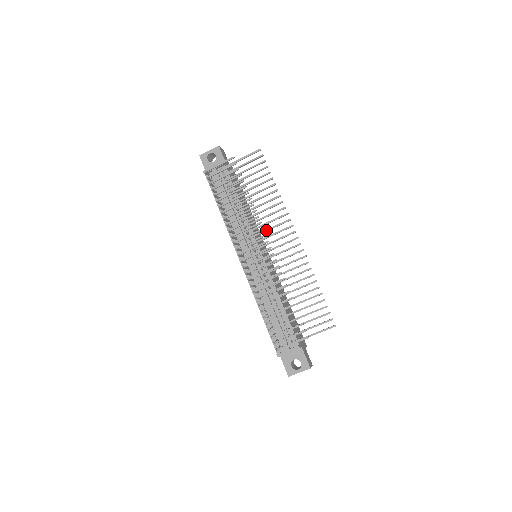
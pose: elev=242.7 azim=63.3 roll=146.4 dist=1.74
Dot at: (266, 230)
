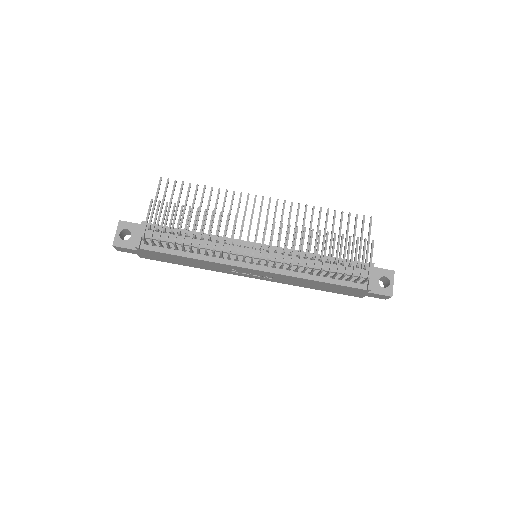
Dot at: occluded
